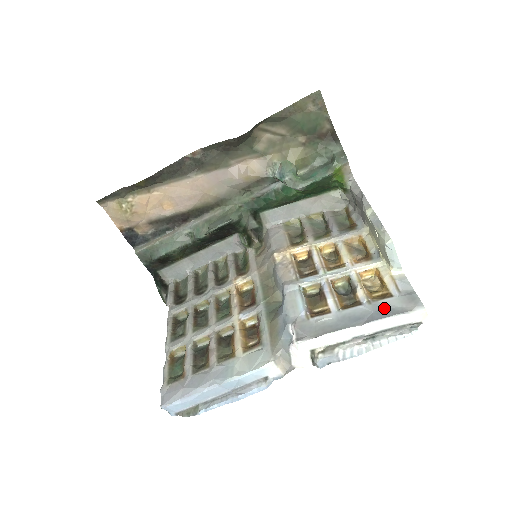
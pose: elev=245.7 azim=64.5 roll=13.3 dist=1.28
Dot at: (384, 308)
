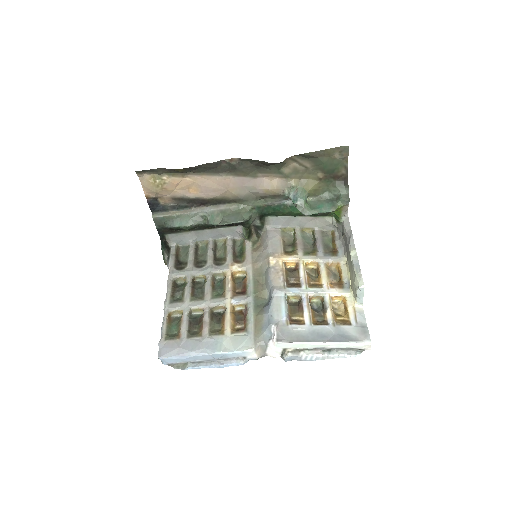
Dot at: (343, 333)
